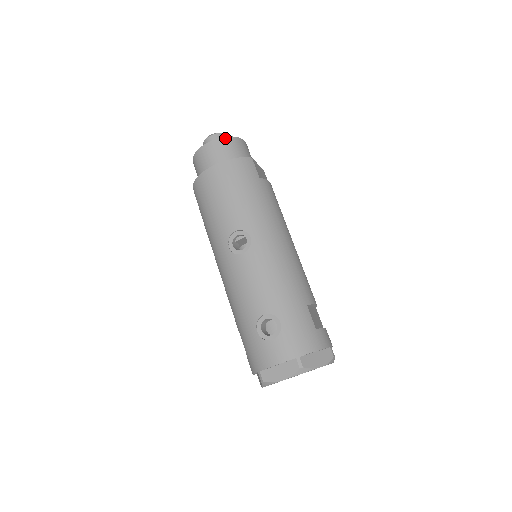
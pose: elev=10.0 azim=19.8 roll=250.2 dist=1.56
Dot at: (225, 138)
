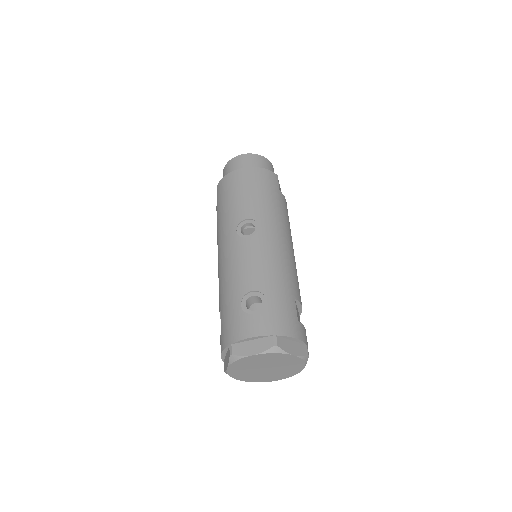
Dot at: (259, 155)
